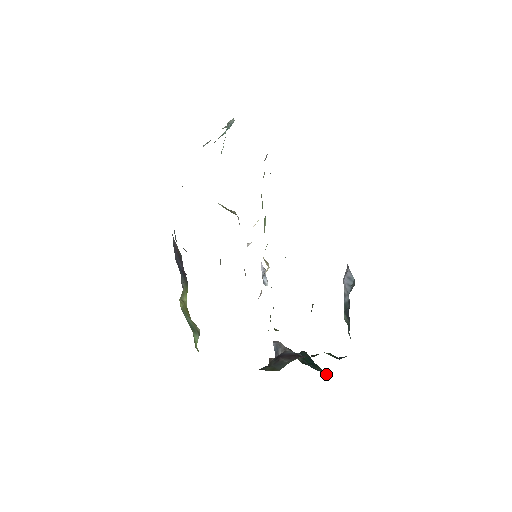
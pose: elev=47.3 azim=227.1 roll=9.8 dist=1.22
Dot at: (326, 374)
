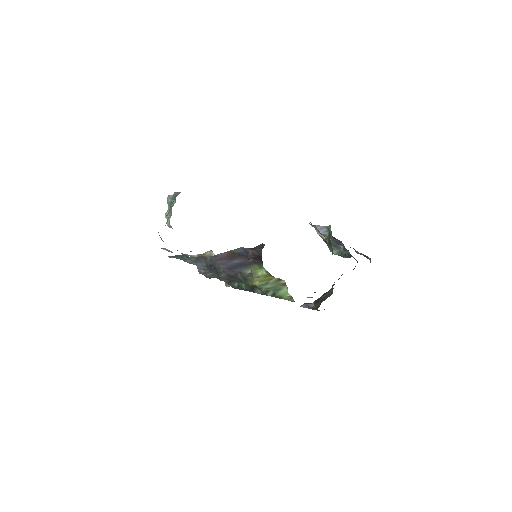
Dot at: occluded
